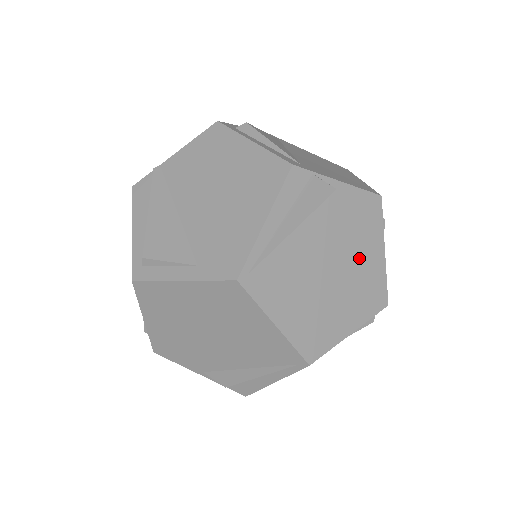
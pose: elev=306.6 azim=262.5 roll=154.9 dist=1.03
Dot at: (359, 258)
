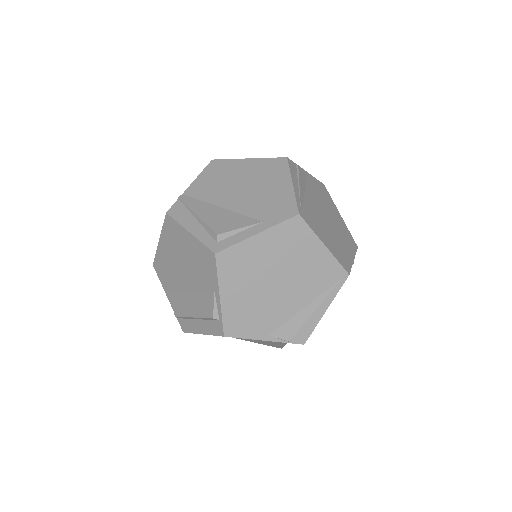
Dot at: (334, 216)
